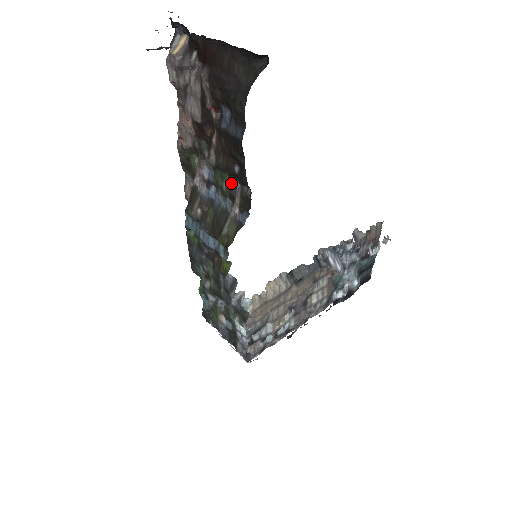
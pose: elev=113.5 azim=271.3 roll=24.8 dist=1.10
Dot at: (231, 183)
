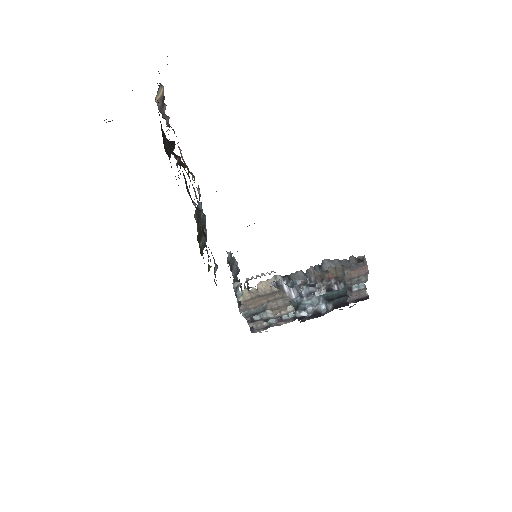
Dot at: (198, 211)
